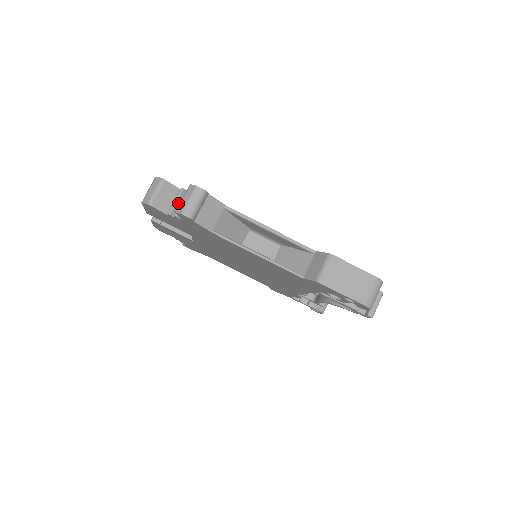
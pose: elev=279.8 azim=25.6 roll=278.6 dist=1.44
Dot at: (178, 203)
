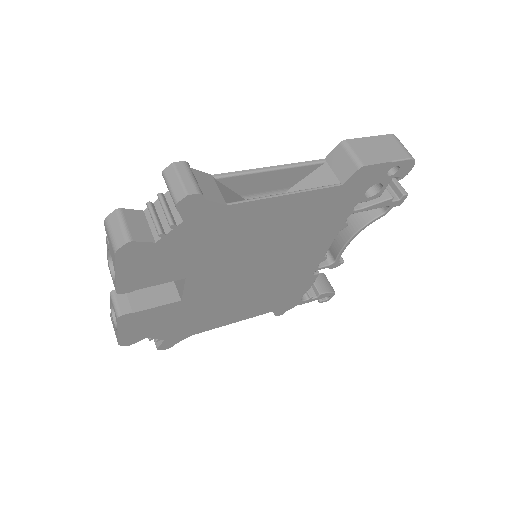
Dot at: (158, 219)
